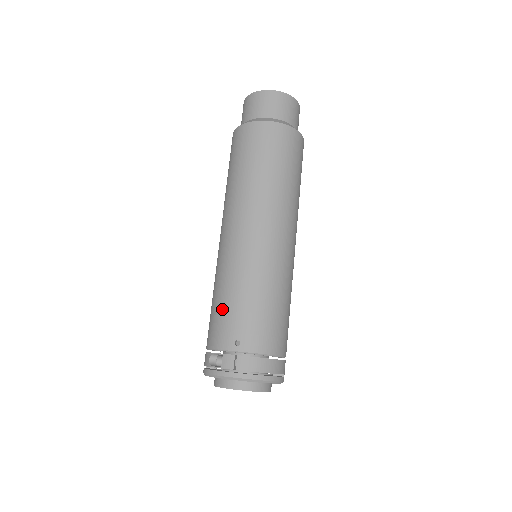
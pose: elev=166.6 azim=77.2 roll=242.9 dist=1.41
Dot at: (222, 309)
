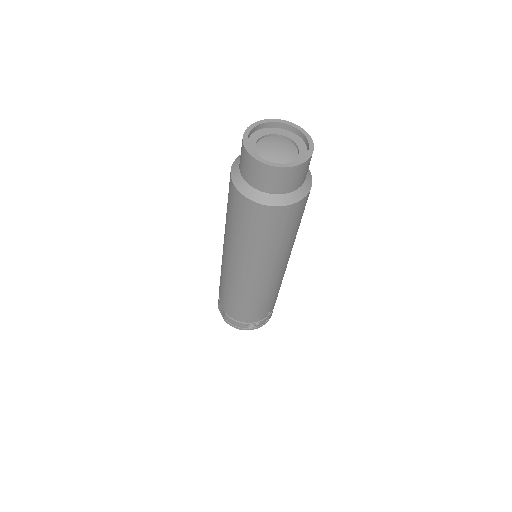
Dot at: (259, 309)
